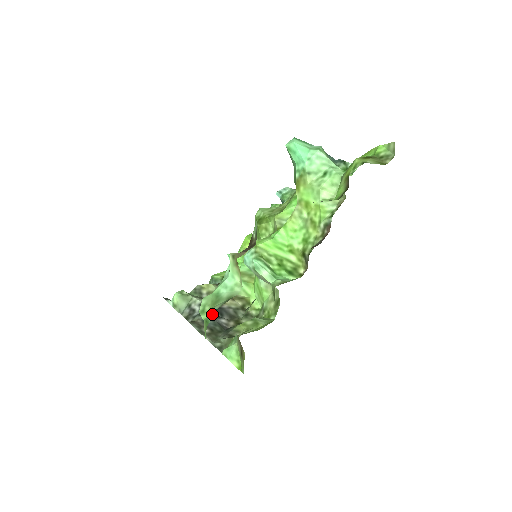
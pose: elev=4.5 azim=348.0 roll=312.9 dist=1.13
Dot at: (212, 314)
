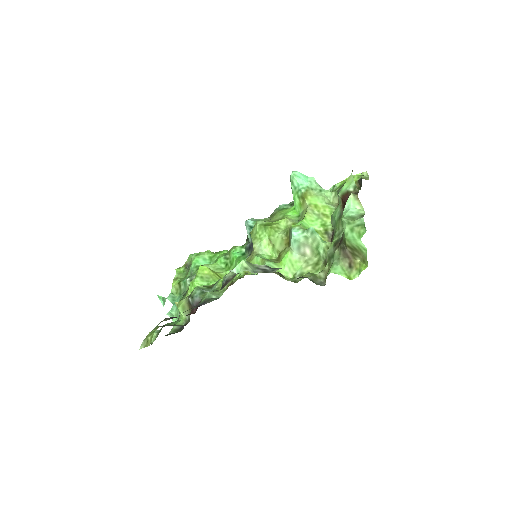
Dot at: (362, 220)
